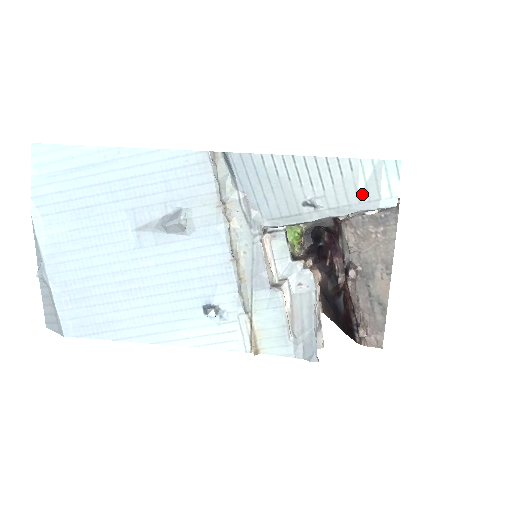
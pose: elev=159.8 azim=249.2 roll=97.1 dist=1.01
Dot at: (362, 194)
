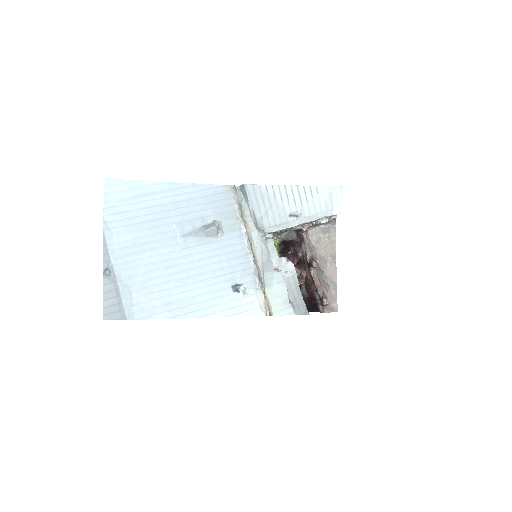
Dot at: (323, 207)
